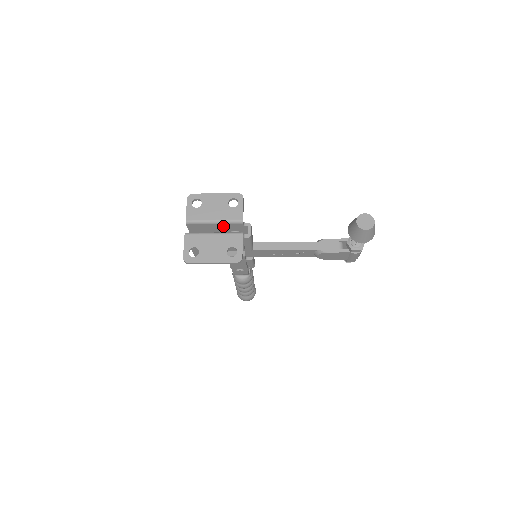
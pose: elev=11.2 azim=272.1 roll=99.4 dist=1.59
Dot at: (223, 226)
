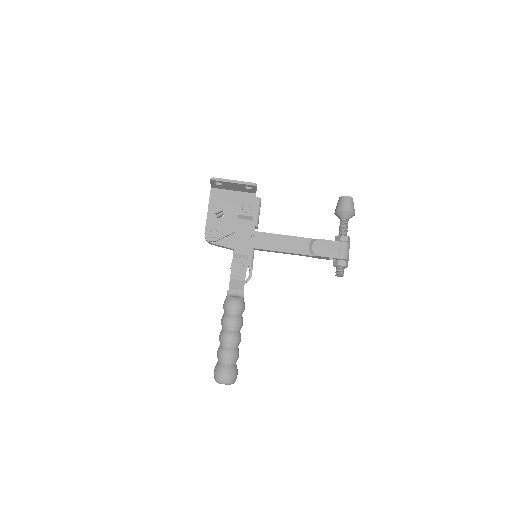
Dot at: occluded
